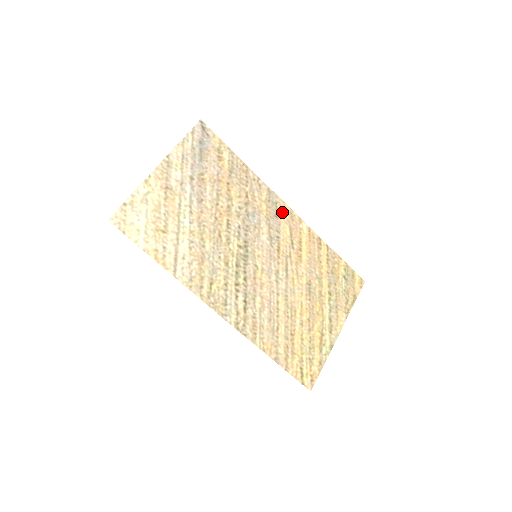
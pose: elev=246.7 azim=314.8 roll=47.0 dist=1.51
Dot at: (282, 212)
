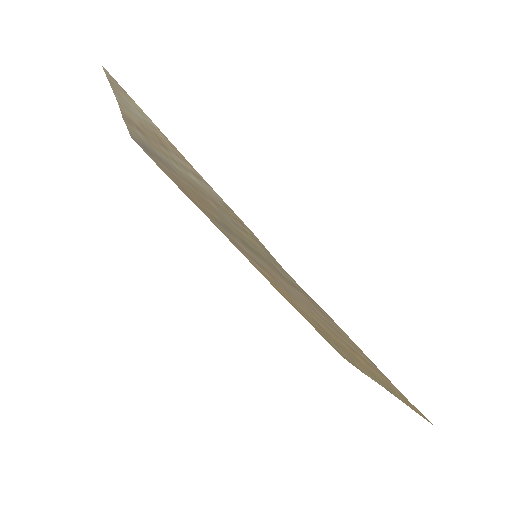
Dot at: occluded
